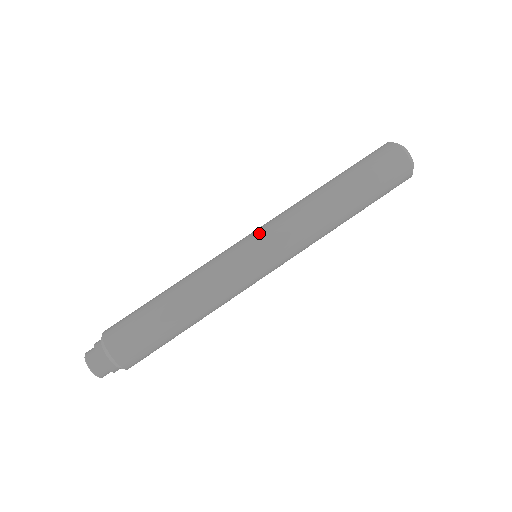
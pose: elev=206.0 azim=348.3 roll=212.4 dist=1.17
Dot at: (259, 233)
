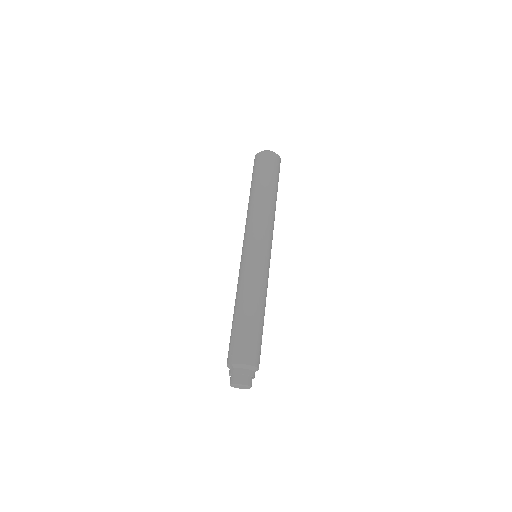
Dot at: (262, 242)
